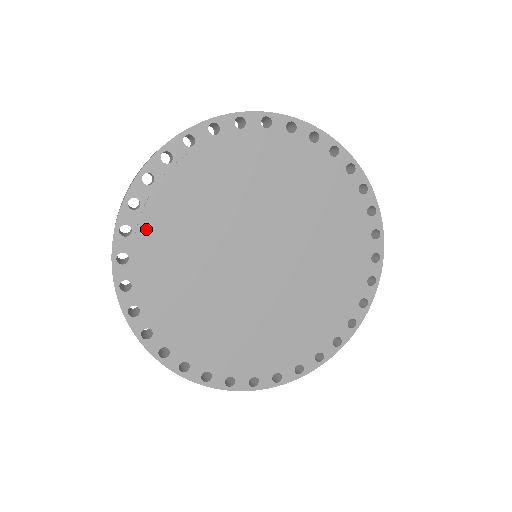
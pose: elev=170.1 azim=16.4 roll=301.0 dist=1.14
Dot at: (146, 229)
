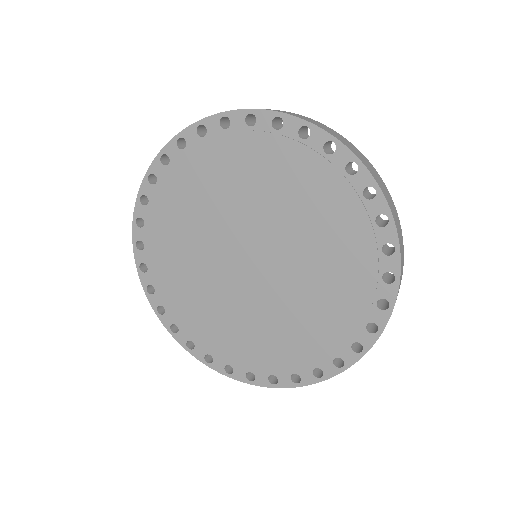
Dot at: (167, 185)
